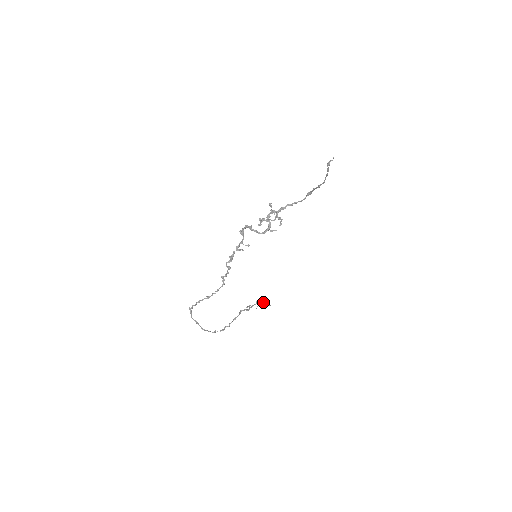
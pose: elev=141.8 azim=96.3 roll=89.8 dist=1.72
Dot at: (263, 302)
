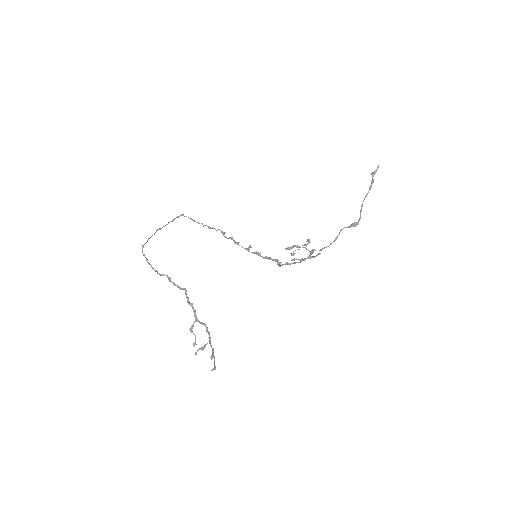
Dot at: (211, 346)
